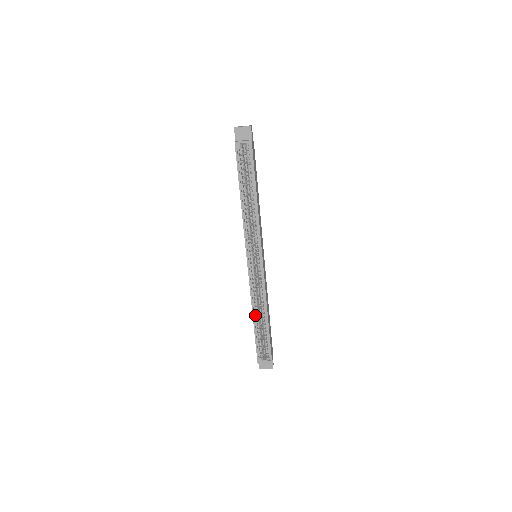
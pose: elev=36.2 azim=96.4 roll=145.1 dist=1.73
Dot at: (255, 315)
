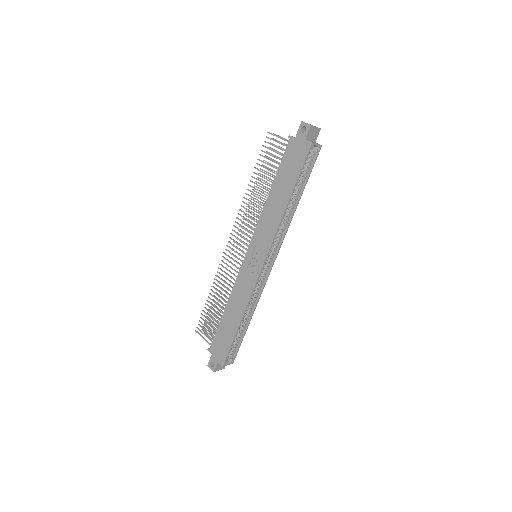
Dot at: (242, 318)
